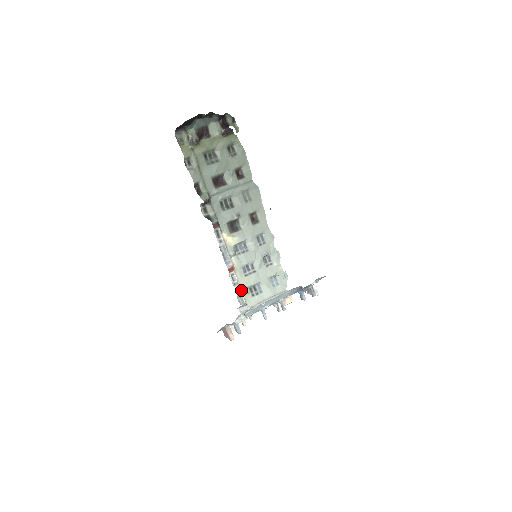
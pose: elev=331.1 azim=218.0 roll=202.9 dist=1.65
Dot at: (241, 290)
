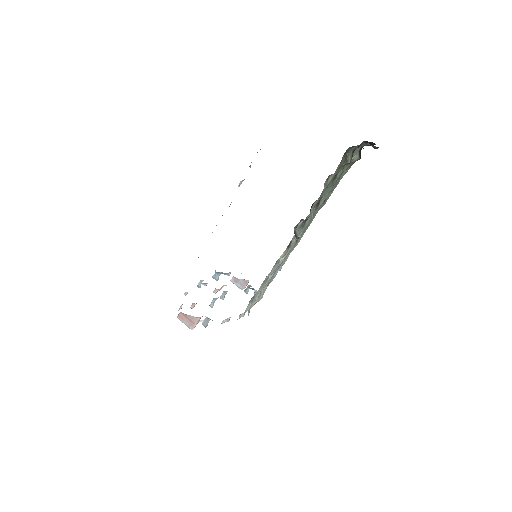
Dot at: occluded
